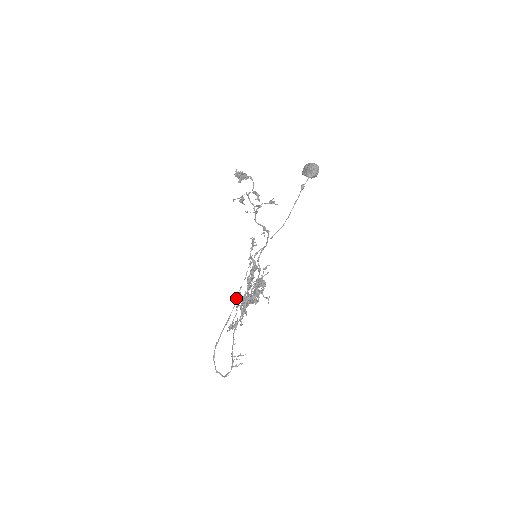
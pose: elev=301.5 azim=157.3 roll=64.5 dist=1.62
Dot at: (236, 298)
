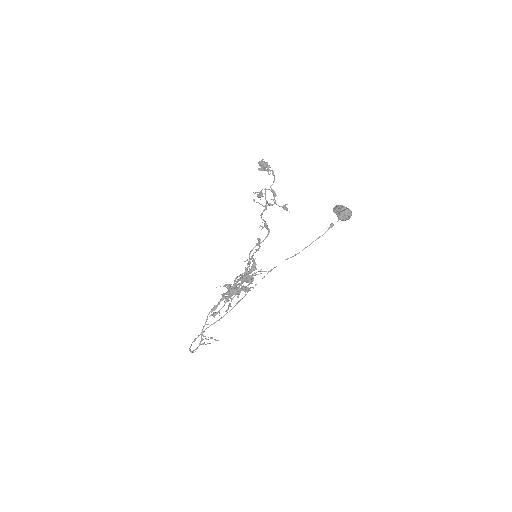
Dot at: (238, 302)
